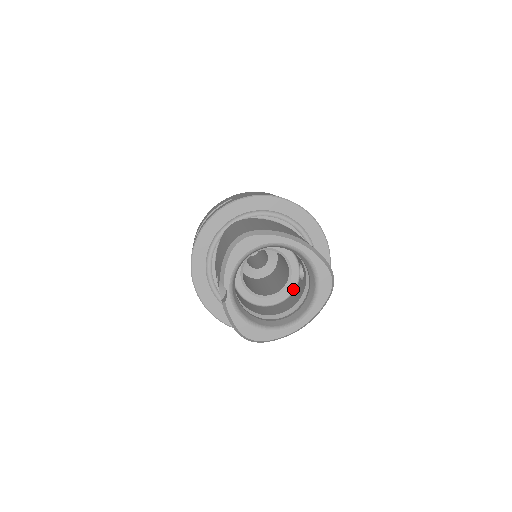
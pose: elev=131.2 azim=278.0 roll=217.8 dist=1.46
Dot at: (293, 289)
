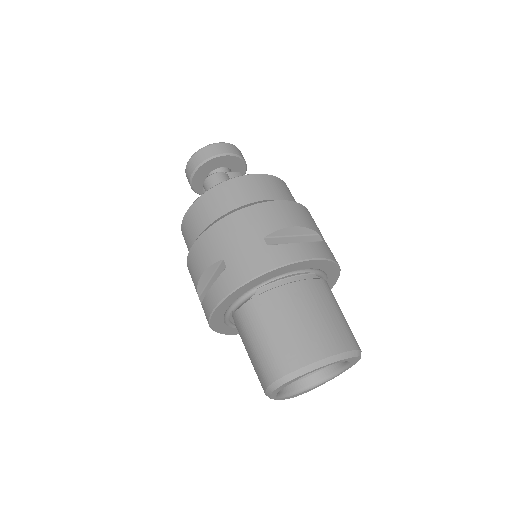
Dot at: occluded
